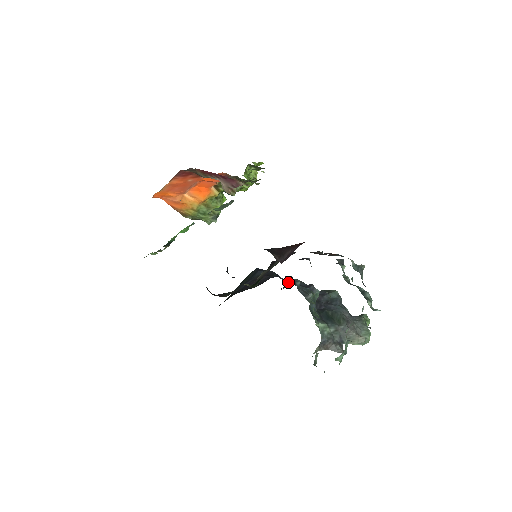
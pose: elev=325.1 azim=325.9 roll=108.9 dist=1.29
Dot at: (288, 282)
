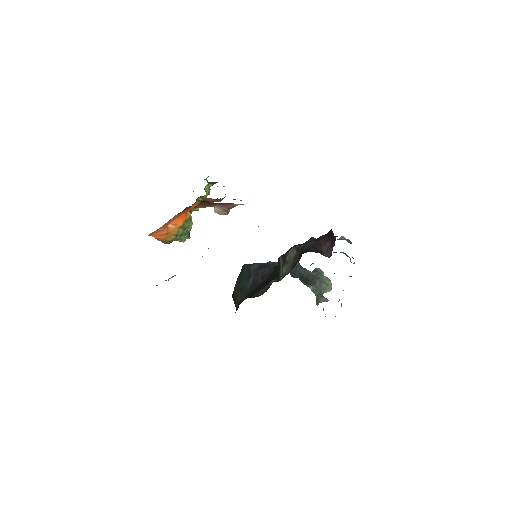
Dot at: occluded
